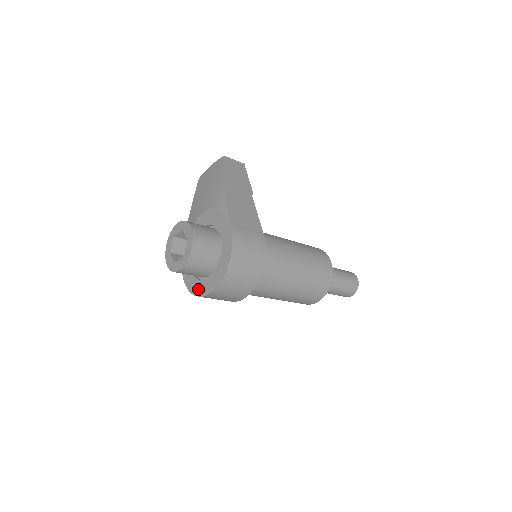
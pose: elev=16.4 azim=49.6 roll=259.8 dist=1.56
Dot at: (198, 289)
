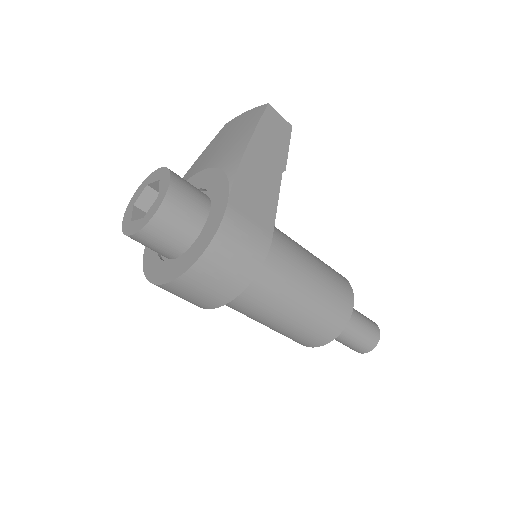
Dot at: (153, 270)
